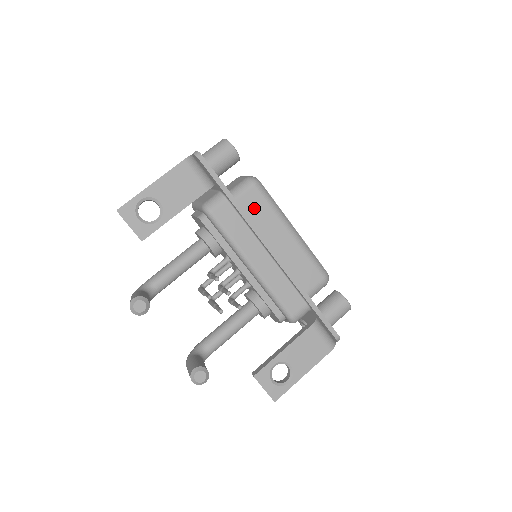
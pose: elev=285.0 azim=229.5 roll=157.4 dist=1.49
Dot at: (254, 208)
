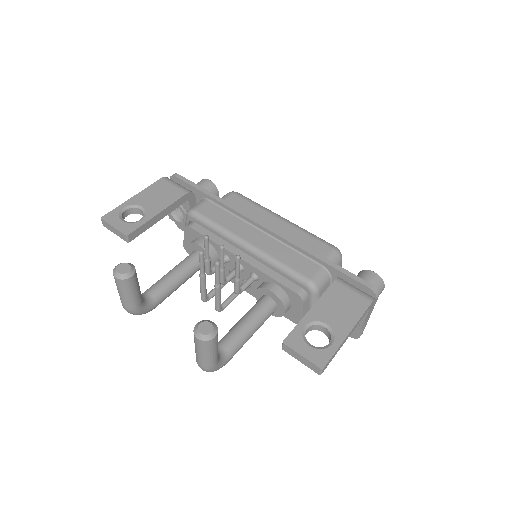
Dot at: occluded
